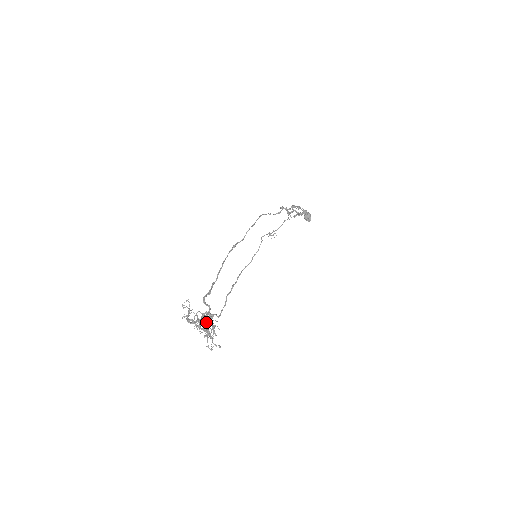
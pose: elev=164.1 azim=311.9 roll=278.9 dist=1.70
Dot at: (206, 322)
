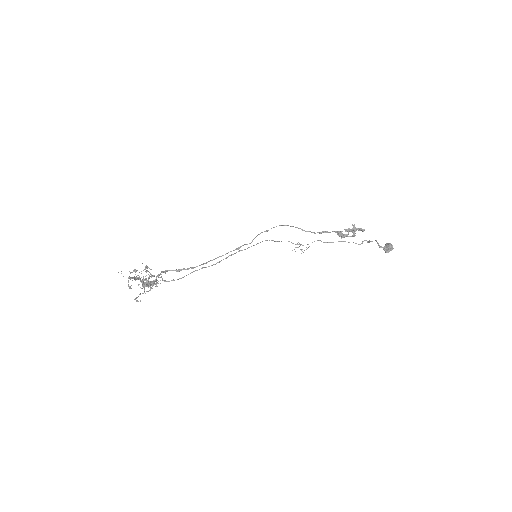
Dot at: (146, 278)
